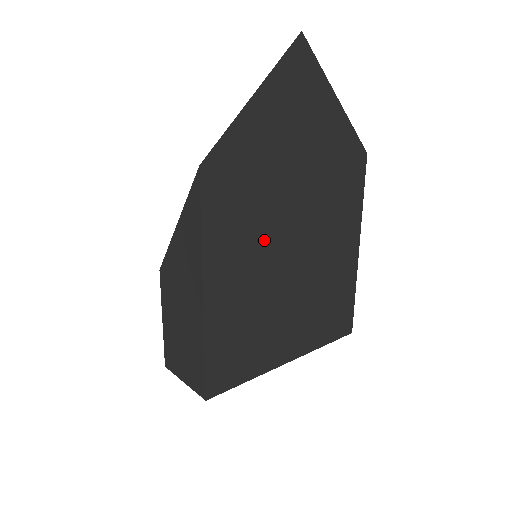
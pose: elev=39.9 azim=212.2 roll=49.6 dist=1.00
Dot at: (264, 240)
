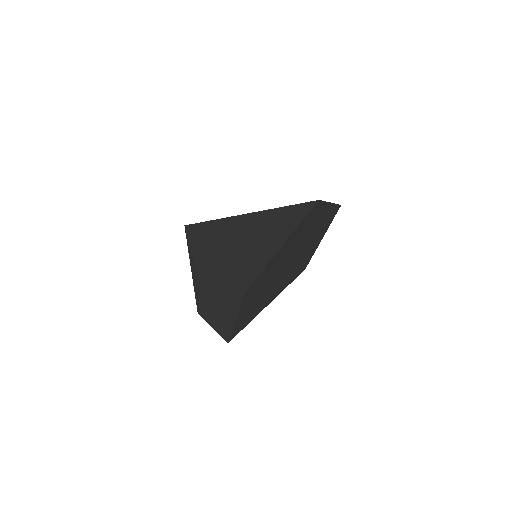
Dot at: (270, 283)
